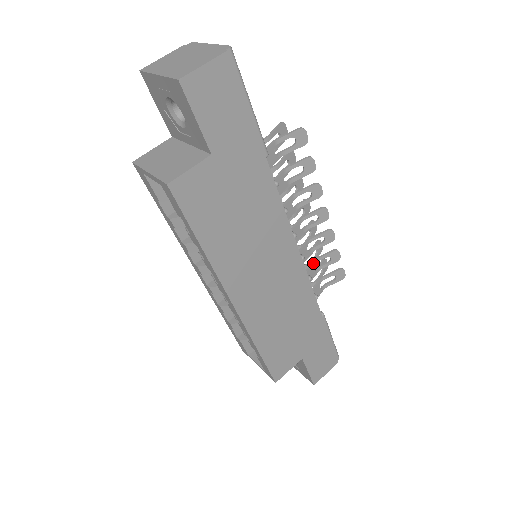
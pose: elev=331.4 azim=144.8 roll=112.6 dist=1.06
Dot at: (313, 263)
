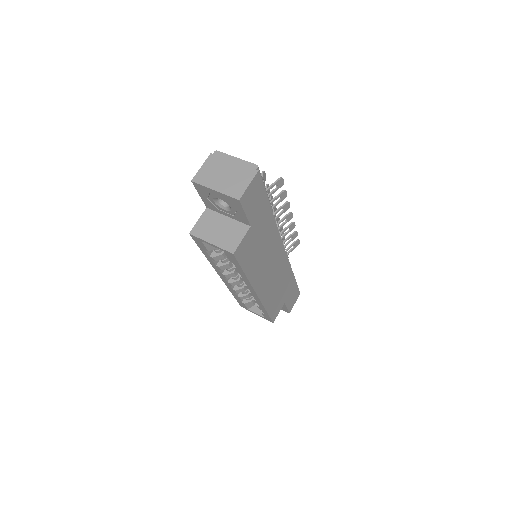
Dot at: (283, 244)
